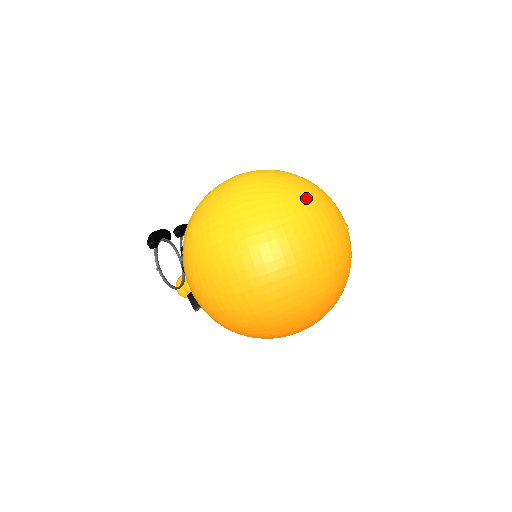
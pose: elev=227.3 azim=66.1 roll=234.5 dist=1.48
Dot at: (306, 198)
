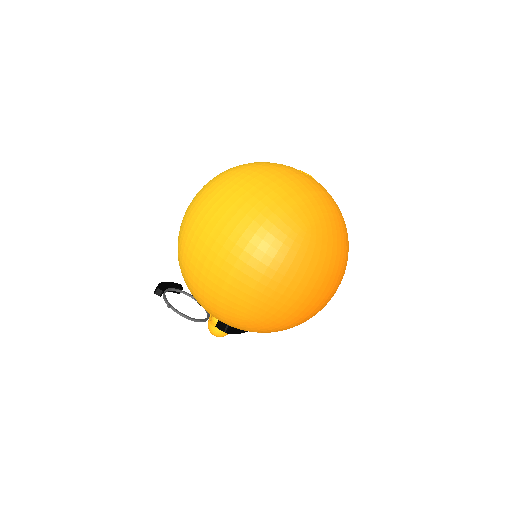
Dot at: (246, 166)
